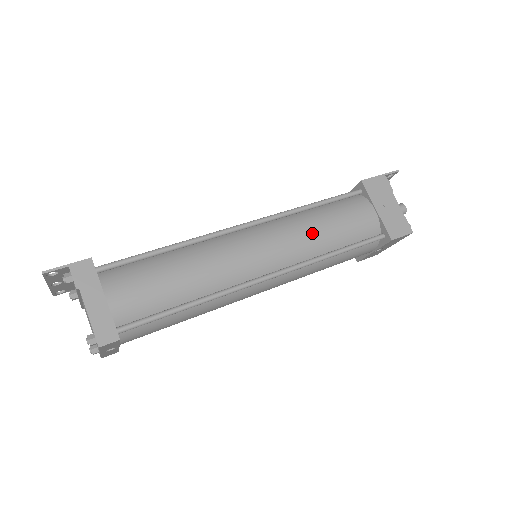
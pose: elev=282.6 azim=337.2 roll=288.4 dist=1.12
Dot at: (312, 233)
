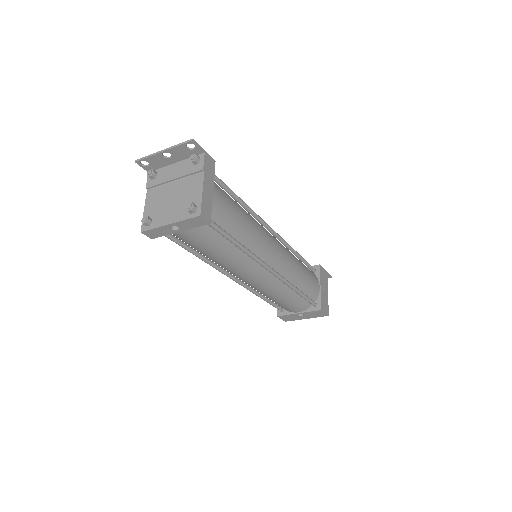
Dot at: (297, 268)
